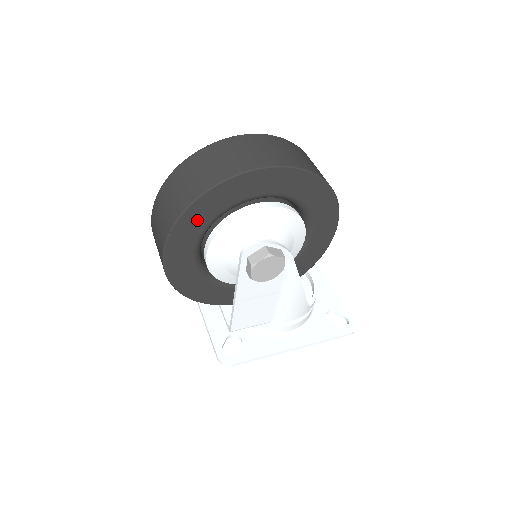
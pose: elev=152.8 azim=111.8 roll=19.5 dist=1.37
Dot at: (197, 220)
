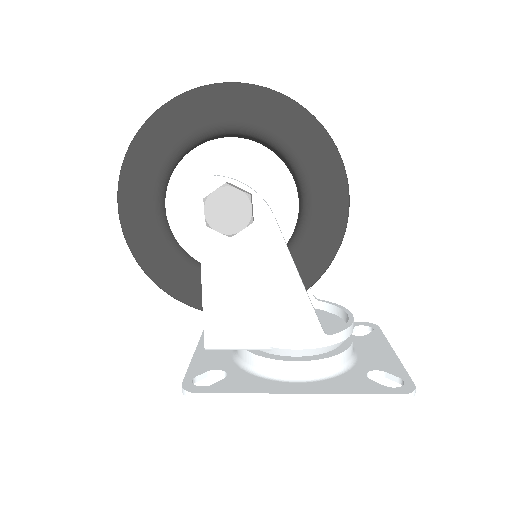
Dot at: (152, 150)
